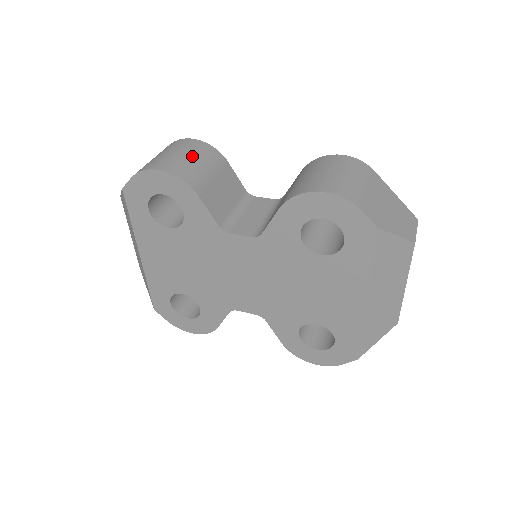
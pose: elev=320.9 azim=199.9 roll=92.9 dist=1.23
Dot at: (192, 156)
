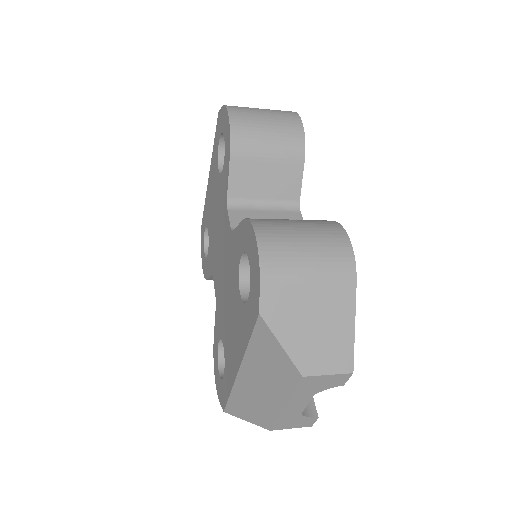
Dot at: (271, 128)
